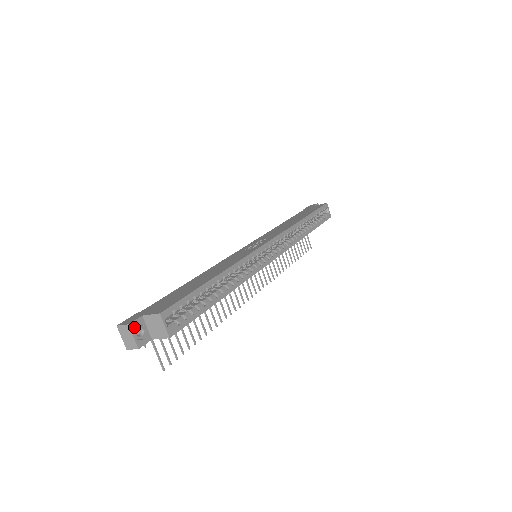
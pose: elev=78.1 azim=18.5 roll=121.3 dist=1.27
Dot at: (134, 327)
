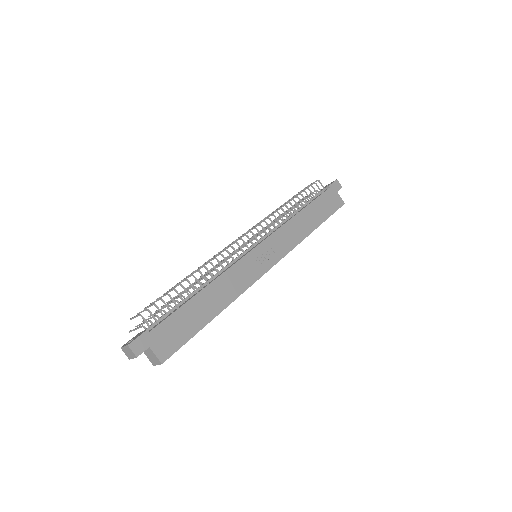
Dot at: occluded
